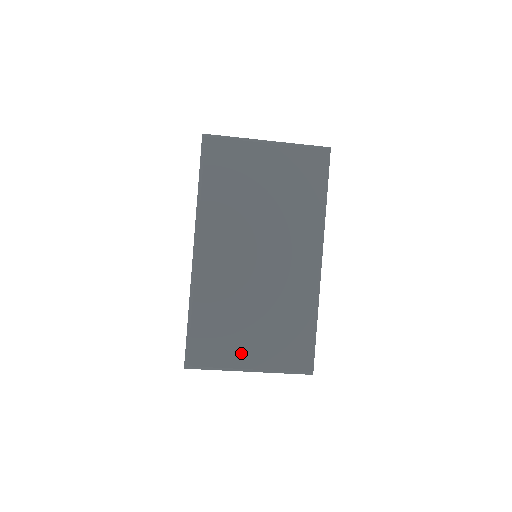
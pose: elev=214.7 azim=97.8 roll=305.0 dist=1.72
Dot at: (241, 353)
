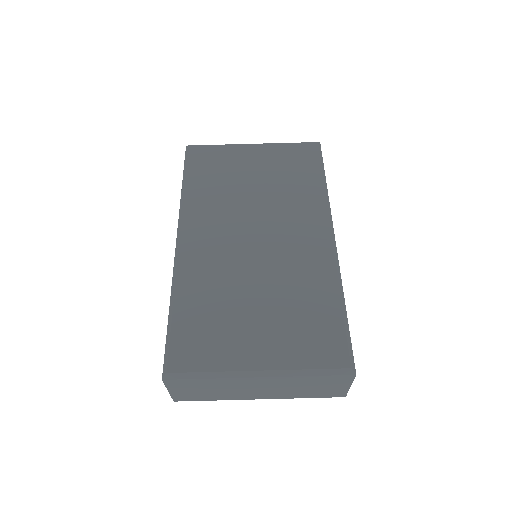
Dot at: (243, 349)
